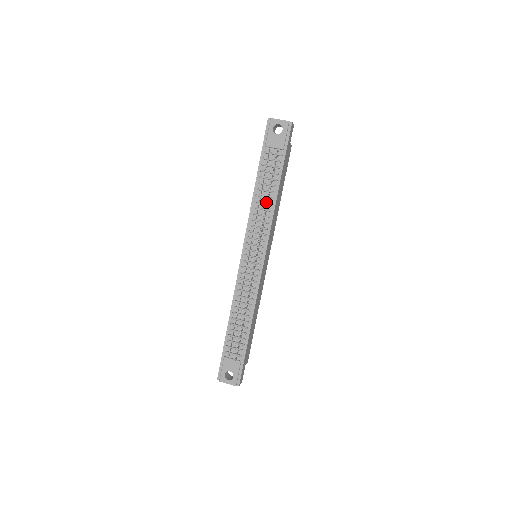
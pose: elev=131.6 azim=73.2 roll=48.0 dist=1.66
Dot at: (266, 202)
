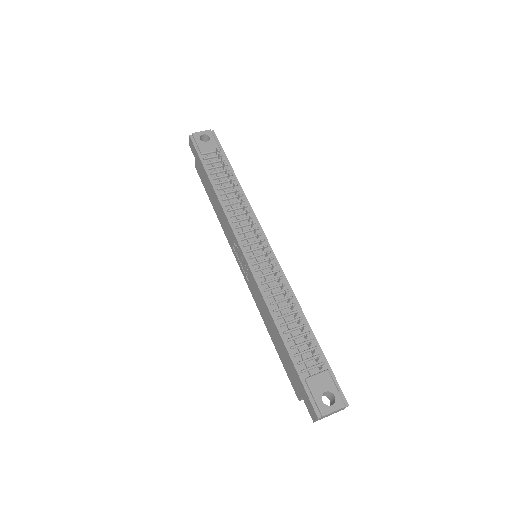
Dot at: (234, 196)
